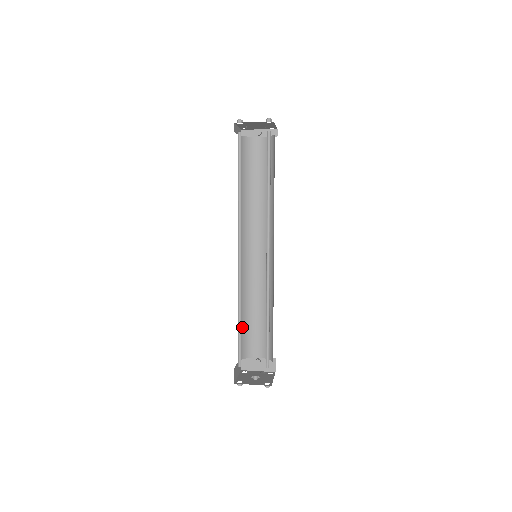
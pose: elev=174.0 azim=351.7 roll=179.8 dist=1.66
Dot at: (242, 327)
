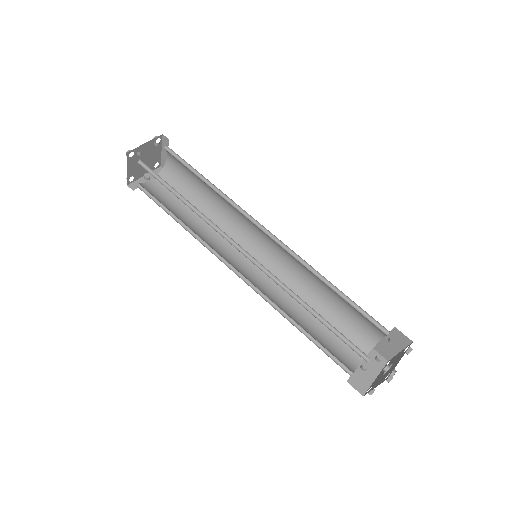
Dot at: occluded
